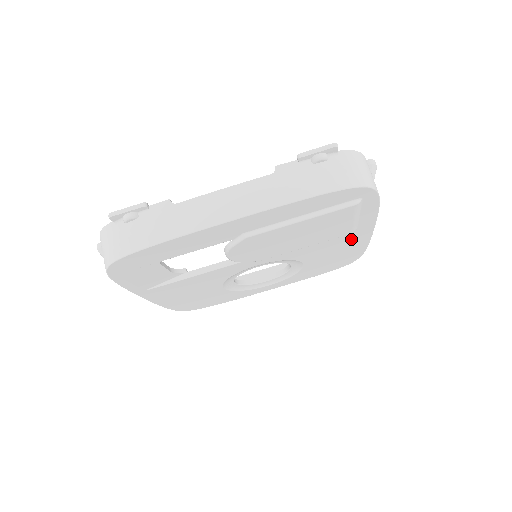
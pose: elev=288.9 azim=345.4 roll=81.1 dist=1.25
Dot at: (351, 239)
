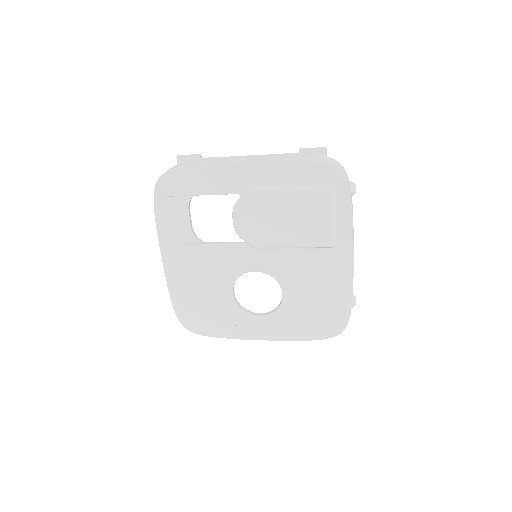
Dot at: (334, 267)
